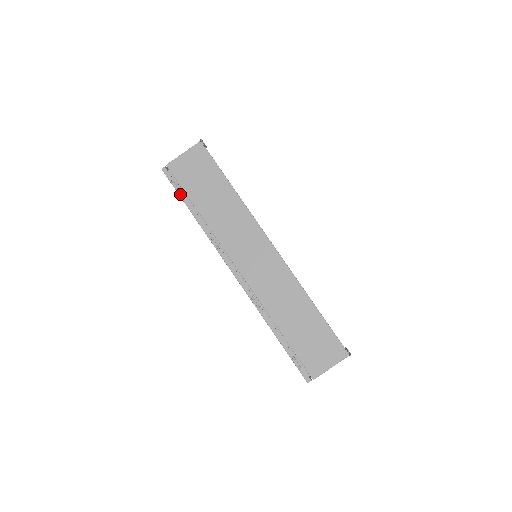
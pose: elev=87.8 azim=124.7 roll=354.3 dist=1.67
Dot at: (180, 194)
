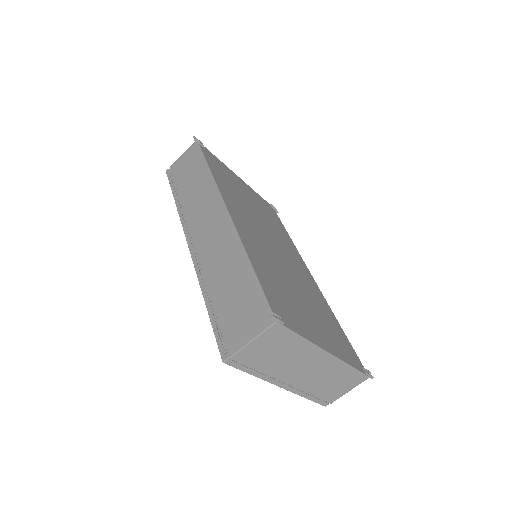
Dot at: (171, 186)
